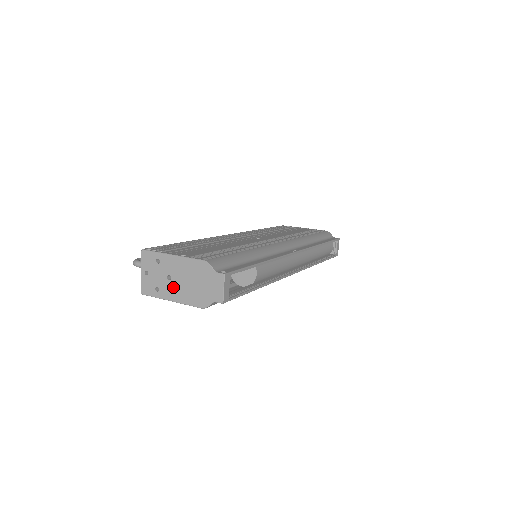
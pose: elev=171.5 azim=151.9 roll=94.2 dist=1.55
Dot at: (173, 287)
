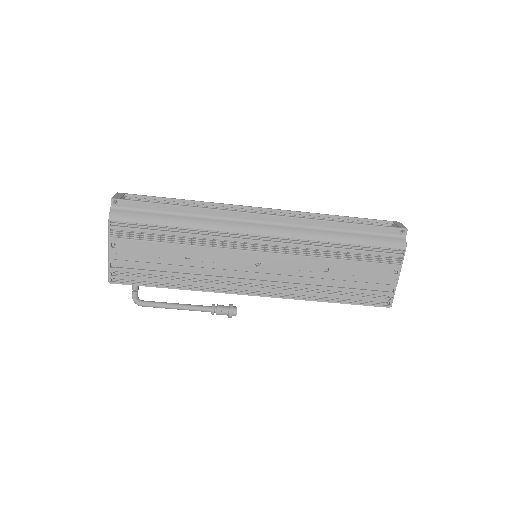
Dot at: occluded
